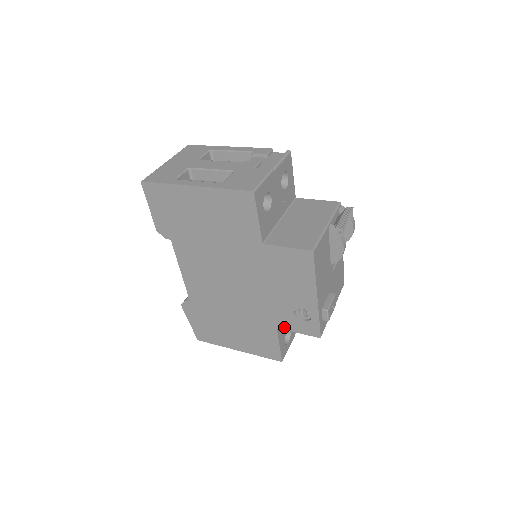
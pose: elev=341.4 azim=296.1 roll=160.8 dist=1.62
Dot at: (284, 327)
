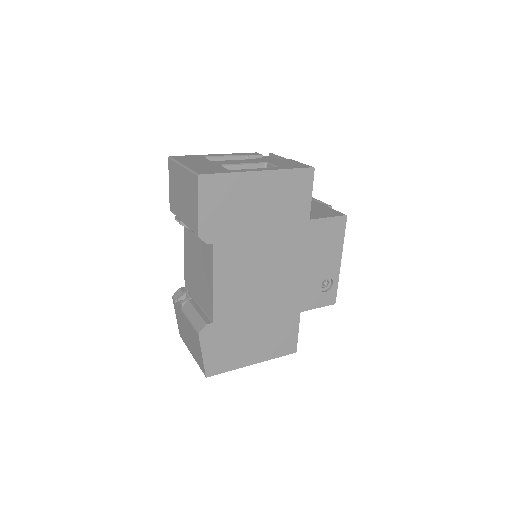
Dot at: (307, 307)
